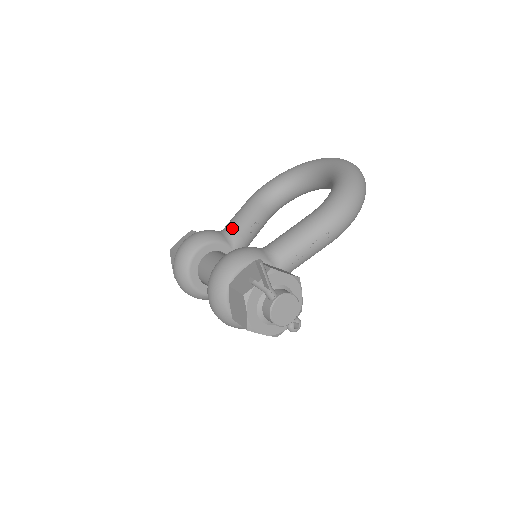
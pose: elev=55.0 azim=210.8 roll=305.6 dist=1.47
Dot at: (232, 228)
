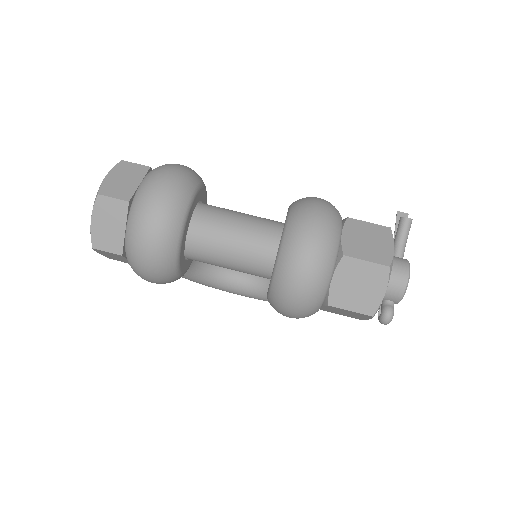
Dot at: occluded
